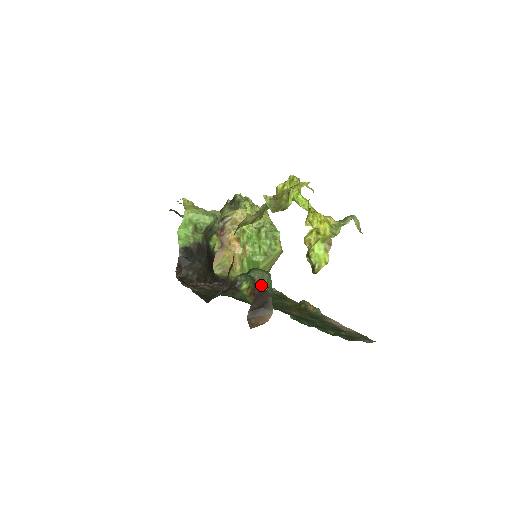
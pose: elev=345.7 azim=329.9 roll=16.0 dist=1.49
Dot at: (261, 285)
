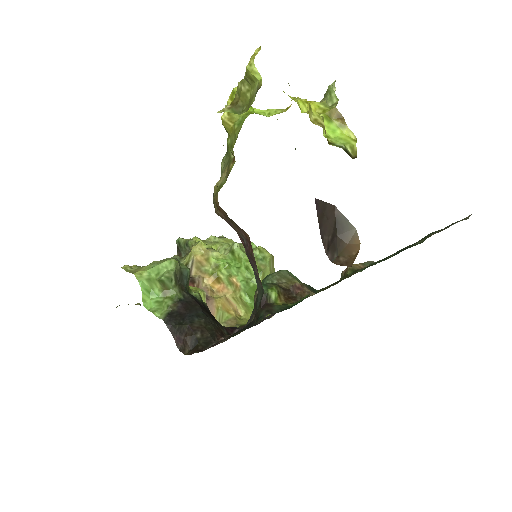
Dot at: (288, 284)
